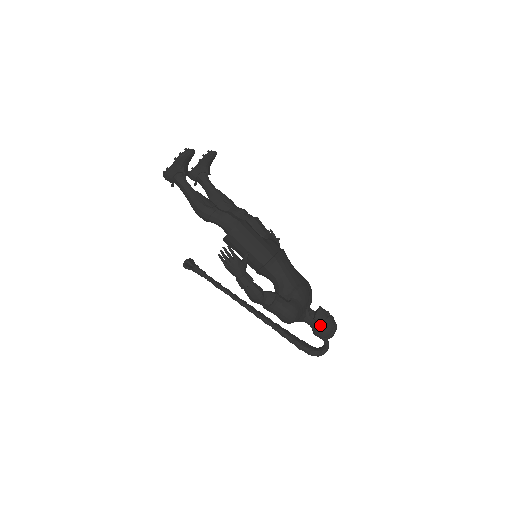
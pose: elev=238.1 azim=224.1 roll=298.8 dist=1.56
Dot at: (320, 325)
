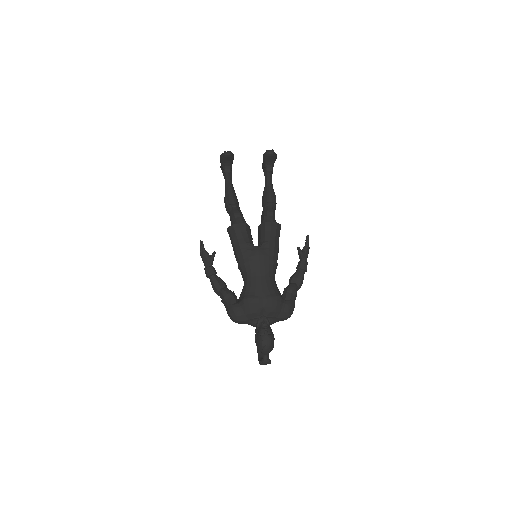
Dot at: (256, 338)
